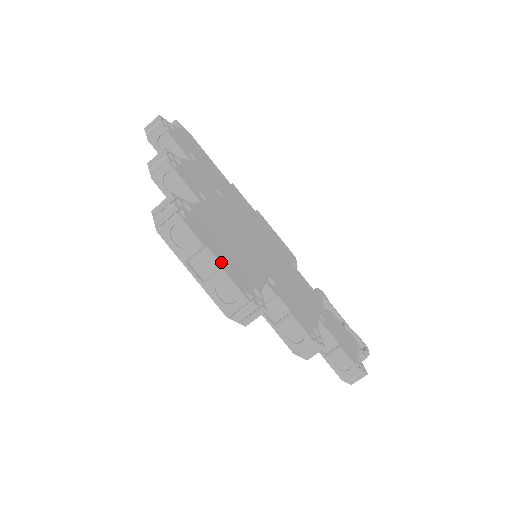
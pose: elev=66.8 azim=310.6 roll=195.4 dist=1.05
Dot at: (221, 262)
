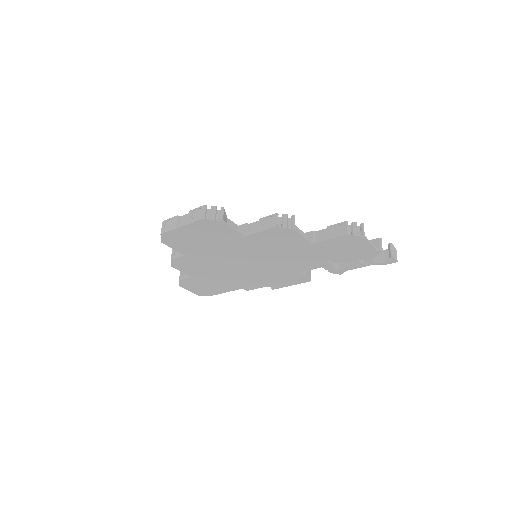
Dot at: occluded
